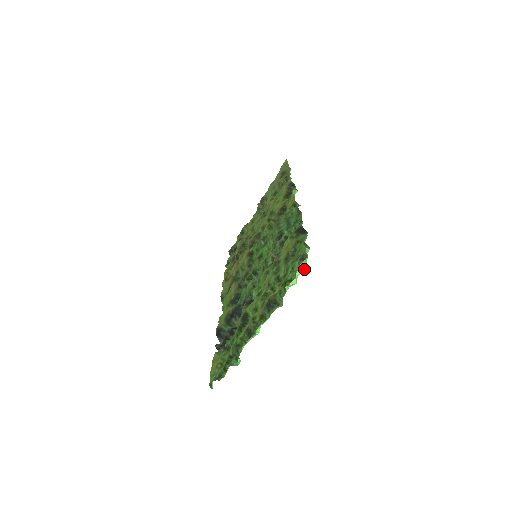
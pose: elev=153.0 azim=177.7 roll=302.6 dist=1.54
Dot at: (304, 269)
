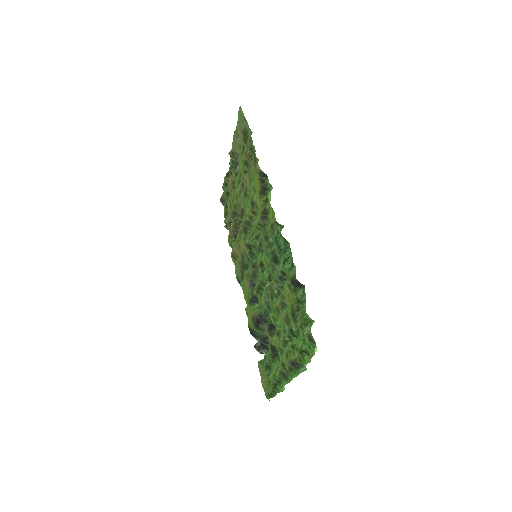
Dot at: (316, 351)
